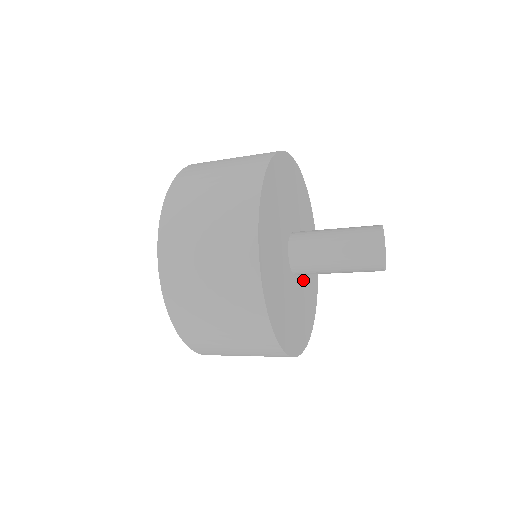
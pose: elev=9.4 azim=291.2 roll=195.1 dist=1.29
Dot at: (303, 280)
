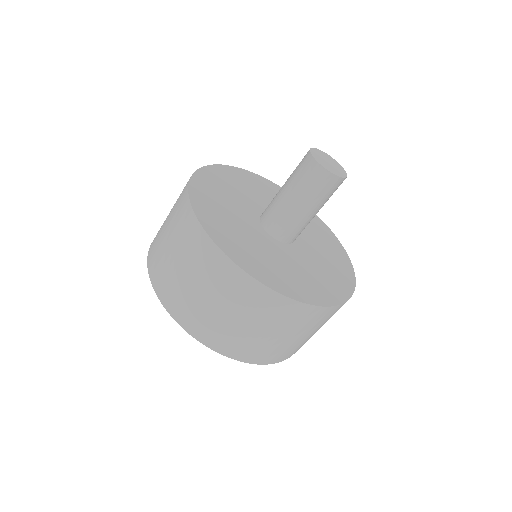
Dot at: (294, 257)
